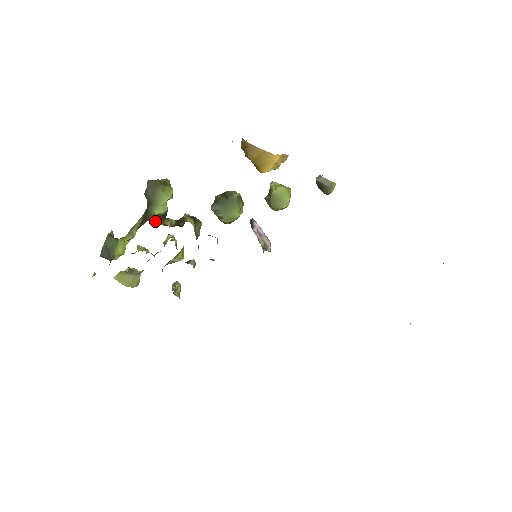
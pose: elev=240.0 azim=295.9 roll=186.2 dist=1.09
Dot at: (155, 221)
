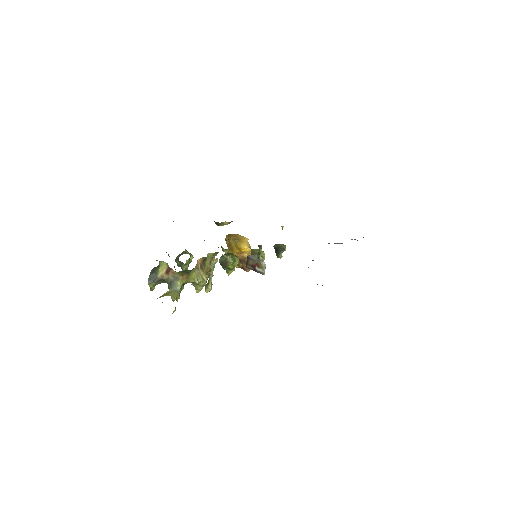
Dot at: occluded
